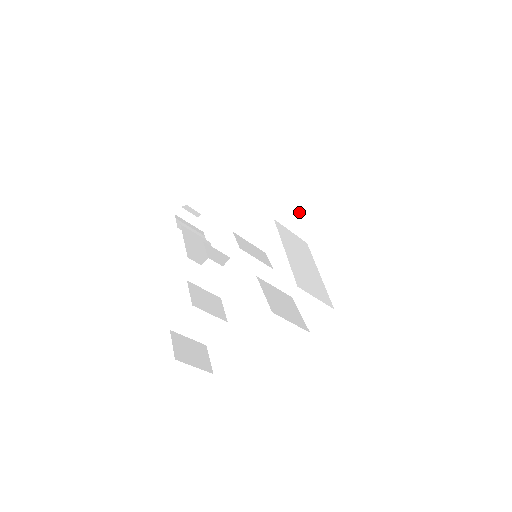
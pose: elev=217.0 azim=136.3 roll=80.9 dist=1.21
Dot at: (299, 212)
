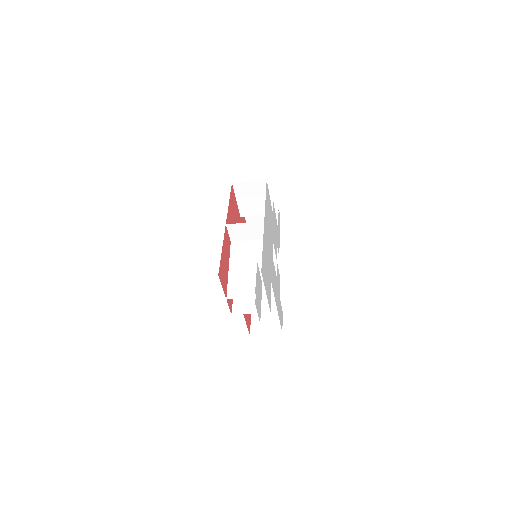
Dot at: (240, 230)
